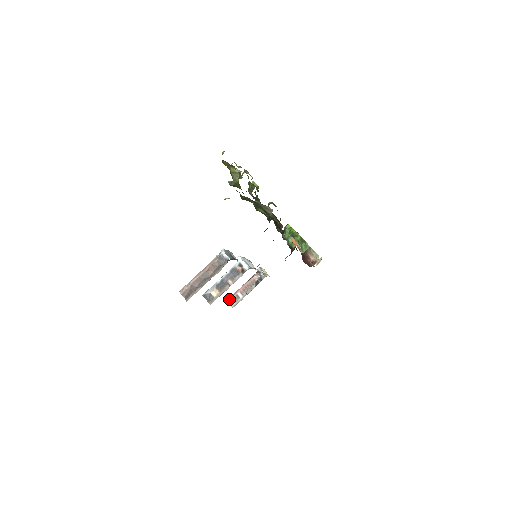
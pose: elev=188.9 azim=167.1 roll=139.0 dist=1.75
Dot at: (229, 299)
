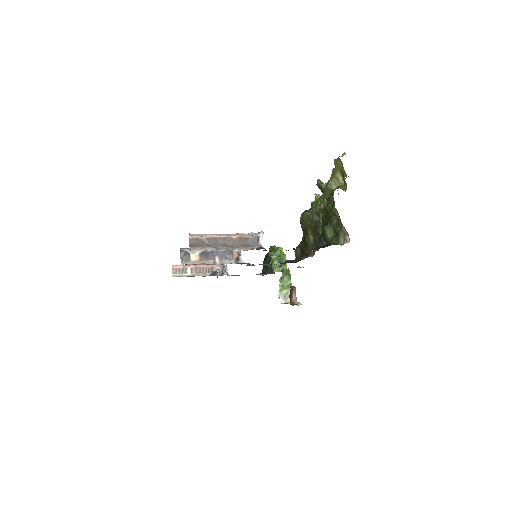
Dot at: (176, 266)
